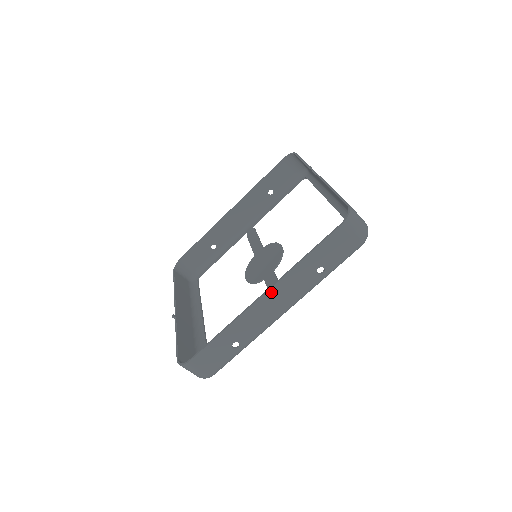
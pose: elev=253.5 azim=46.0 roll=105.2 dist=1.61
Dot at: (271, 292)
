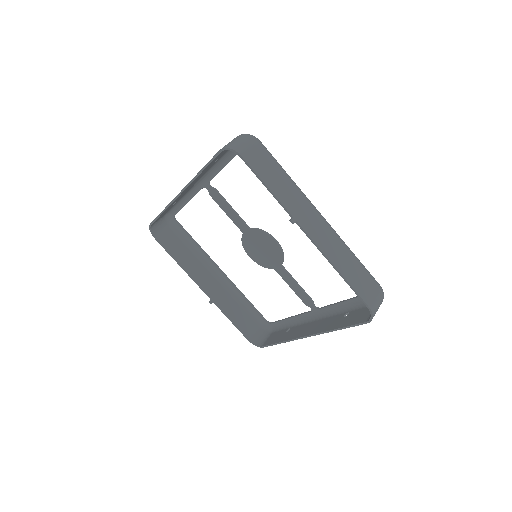
Dot at: occluded
